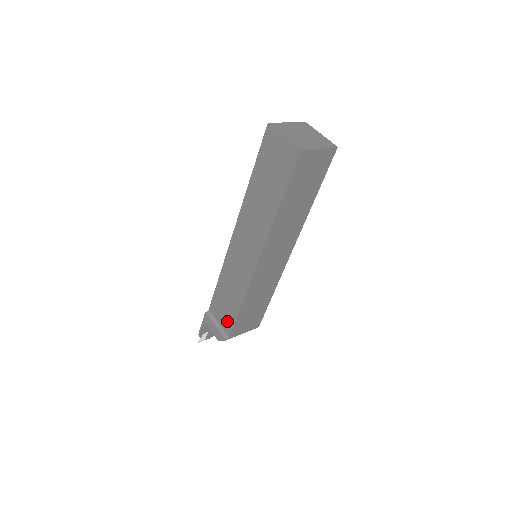
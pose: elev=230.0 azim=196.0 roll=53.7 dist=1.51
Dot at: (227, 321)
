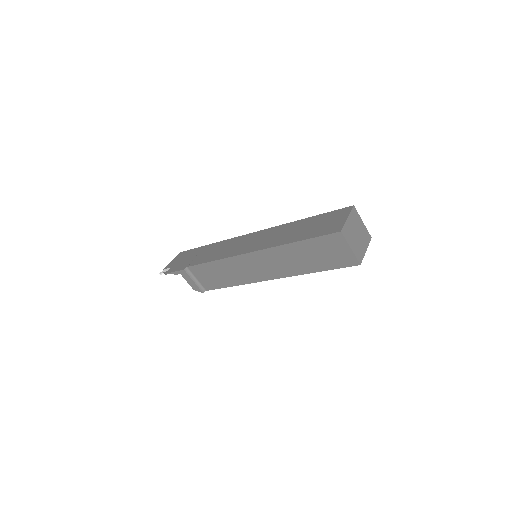
Dot at: (210, 284)
